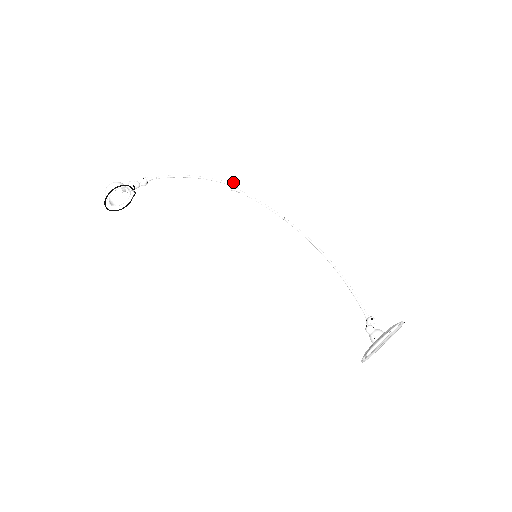
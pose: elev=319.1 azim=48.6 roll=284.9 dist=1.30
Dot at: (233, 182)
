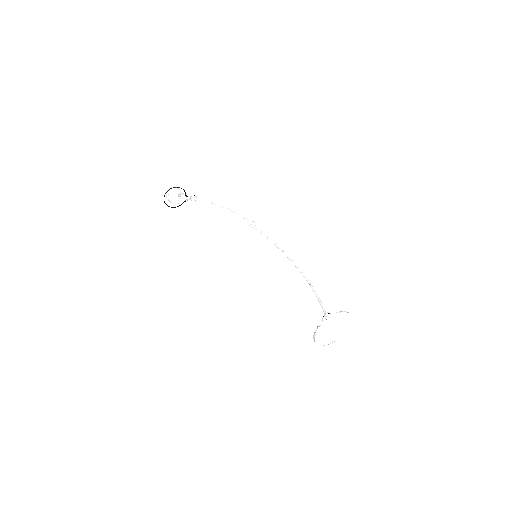
Dot at: (254, 221)
